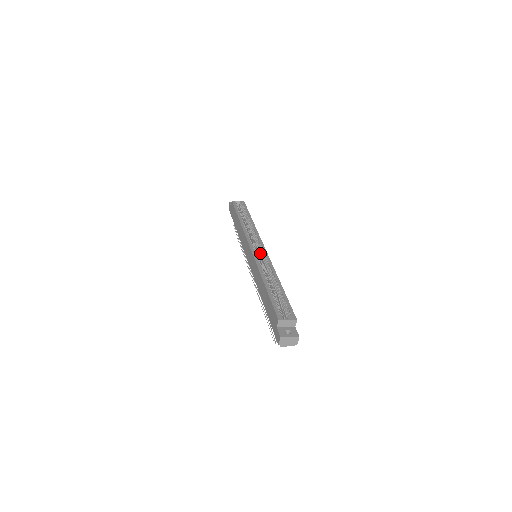
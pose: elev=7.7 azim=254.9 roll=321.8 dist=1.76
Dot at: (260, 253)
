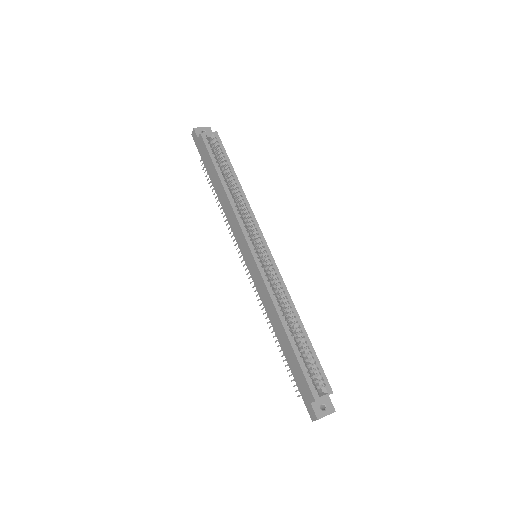
Dot at: (265, 260)
